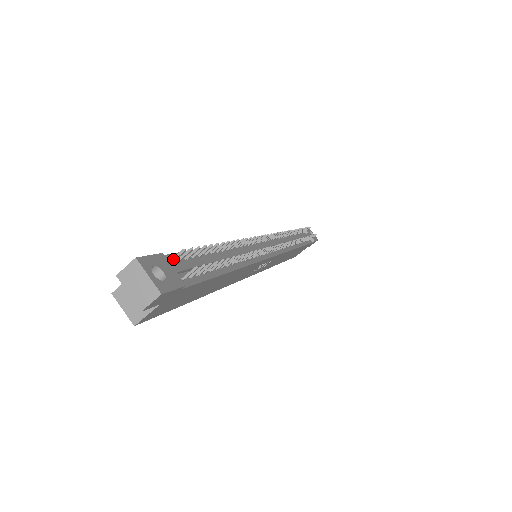
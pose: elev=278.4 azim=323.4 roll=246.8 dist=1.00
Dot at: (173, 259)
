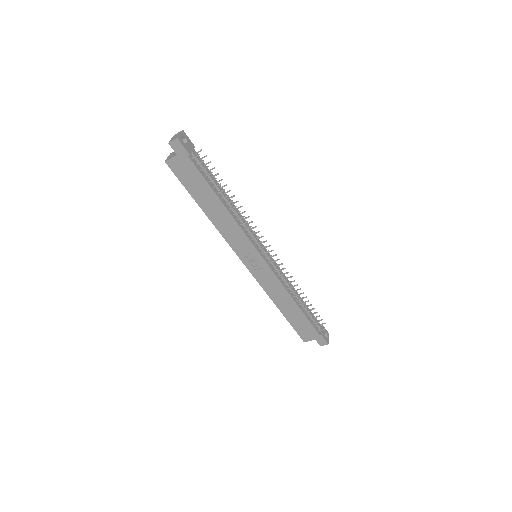
Dot at: (197, 152)
